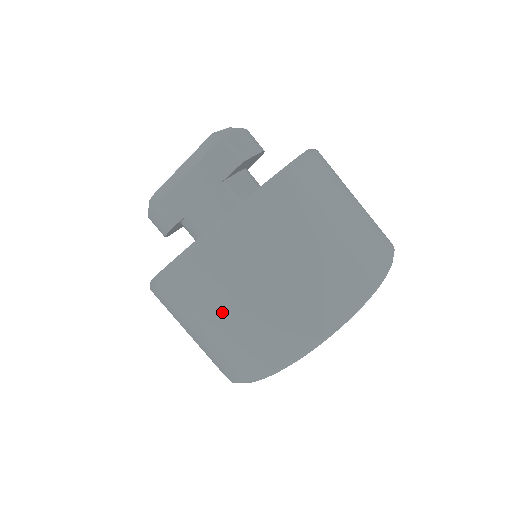
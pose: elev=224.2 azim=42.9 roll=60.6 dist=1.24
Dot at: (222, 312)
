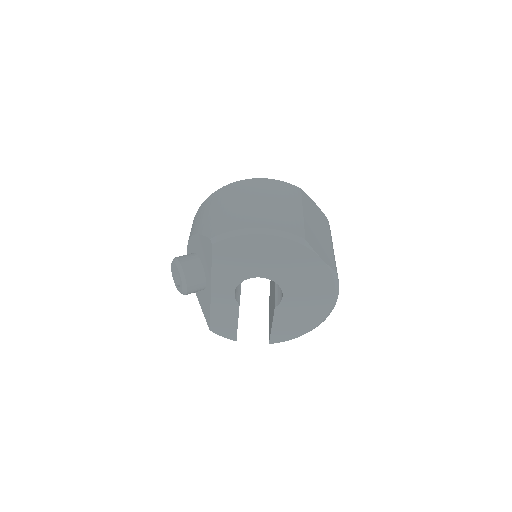
Dot at: (267, 199)
